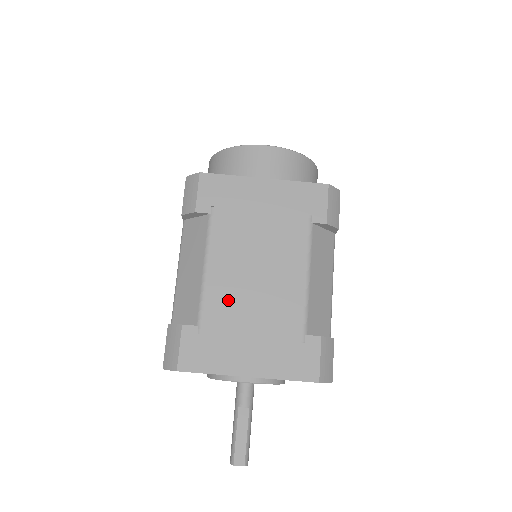
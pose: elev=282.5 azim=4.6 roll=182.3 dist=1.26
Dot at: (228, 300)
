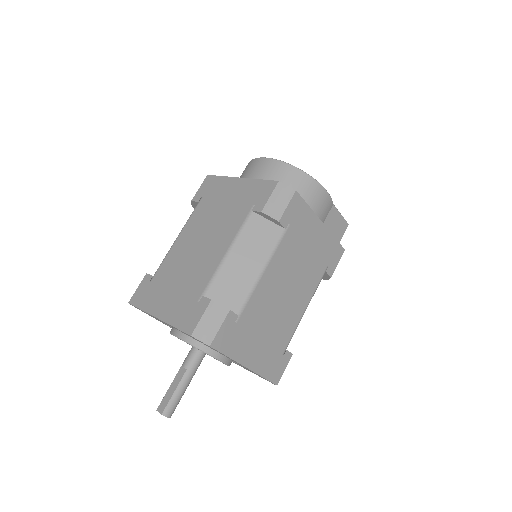
Dot at: (176, 261)
